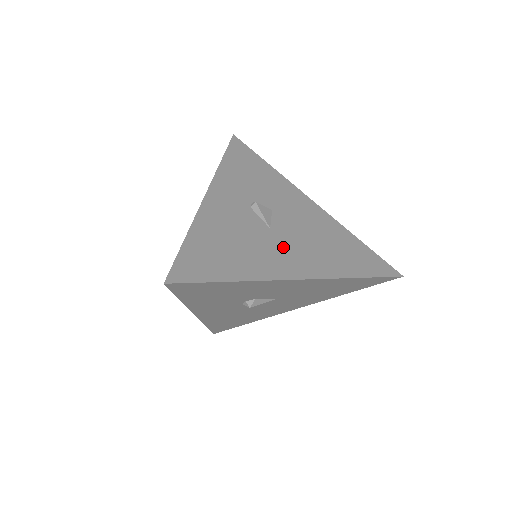
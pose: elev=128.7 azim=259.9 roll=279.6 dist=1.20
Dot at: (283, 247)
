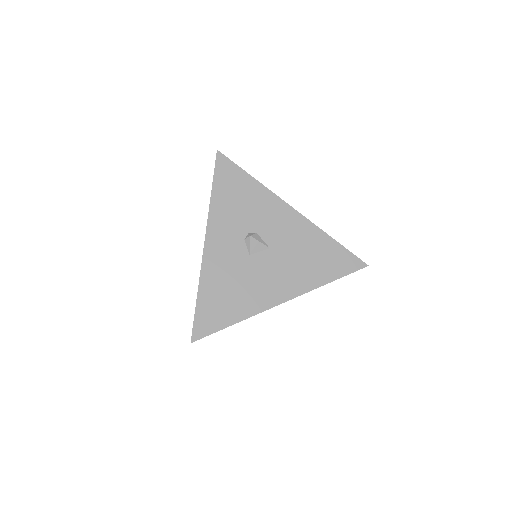
Dot at: occluded
